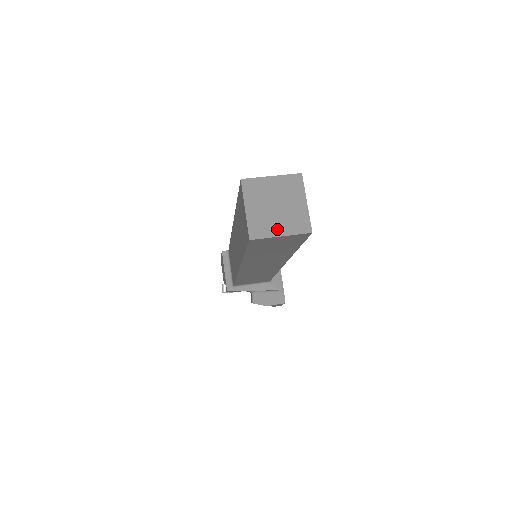
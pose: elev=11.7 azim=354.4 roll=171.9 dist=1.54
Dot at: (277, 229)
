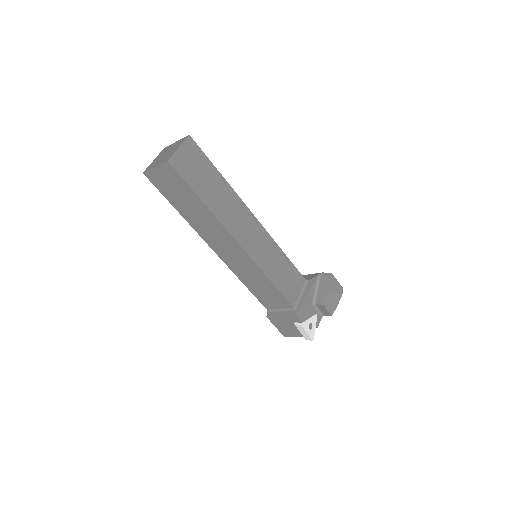
Dot at: (174, 150)
